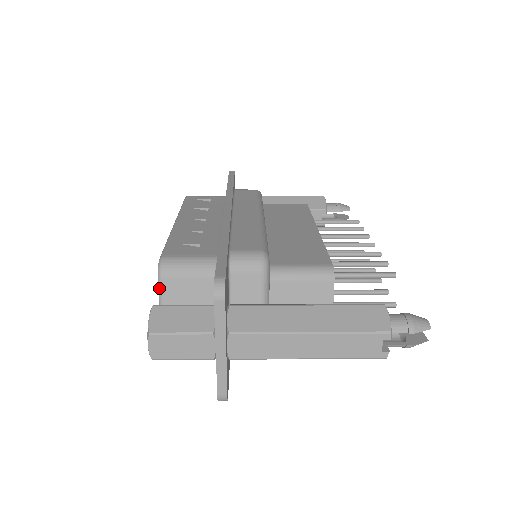
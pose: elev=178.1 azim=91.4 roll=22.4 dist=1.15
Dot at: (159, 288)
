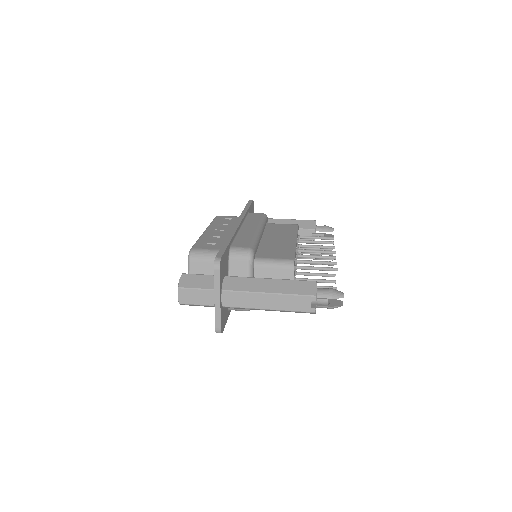
Dot at: (188, 267)
